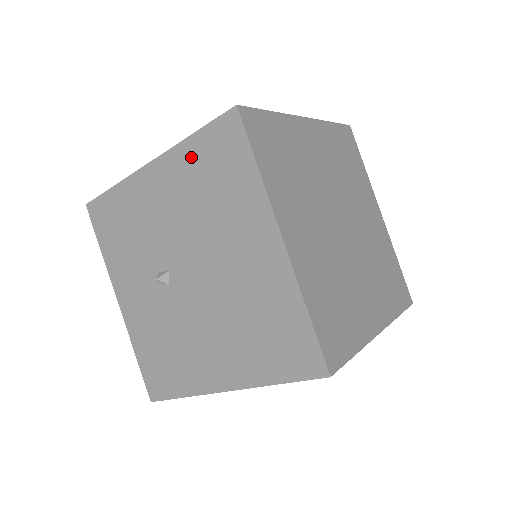
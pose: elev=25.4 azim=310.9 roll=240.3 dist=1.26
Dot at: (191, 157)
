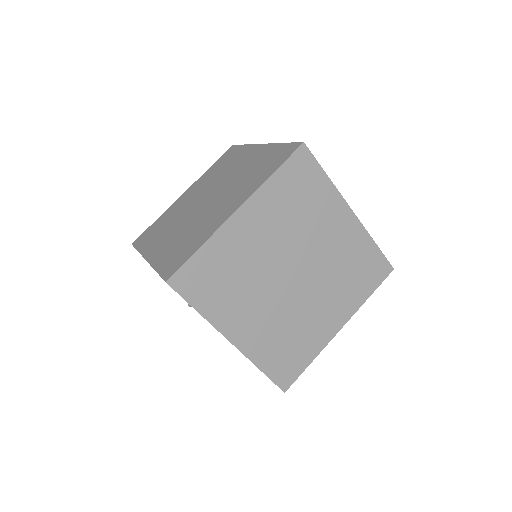
Dot at: occluded
